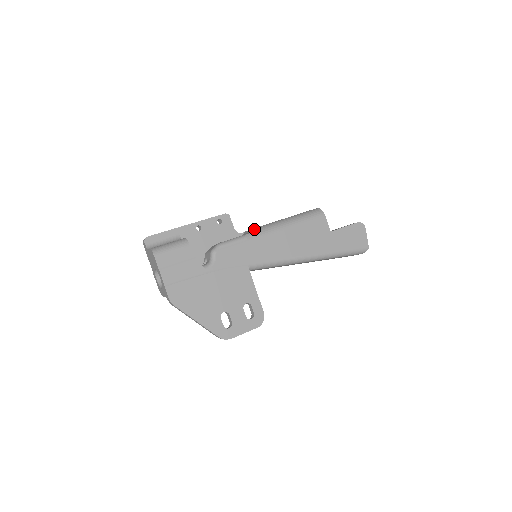
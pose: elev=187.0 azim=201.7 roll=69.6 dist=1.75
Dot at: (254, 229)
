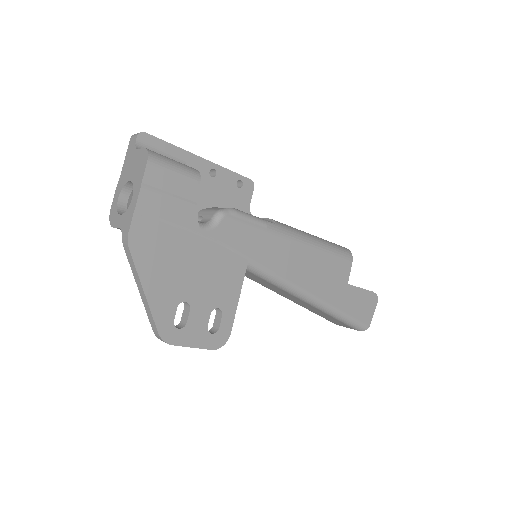
Dot at: occluded
